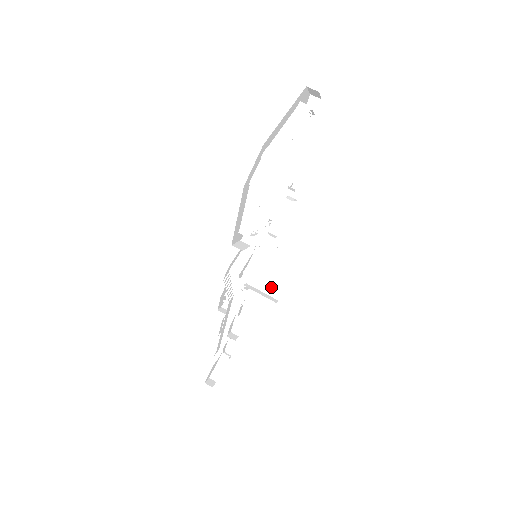
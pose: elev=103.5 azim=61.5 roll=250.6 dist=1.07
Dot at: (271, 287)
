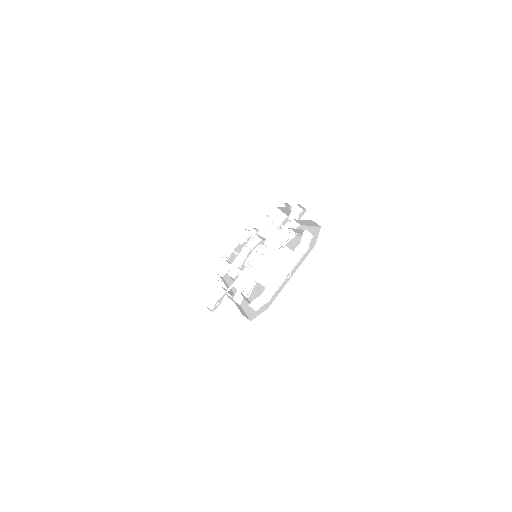
Dot at: occluded
